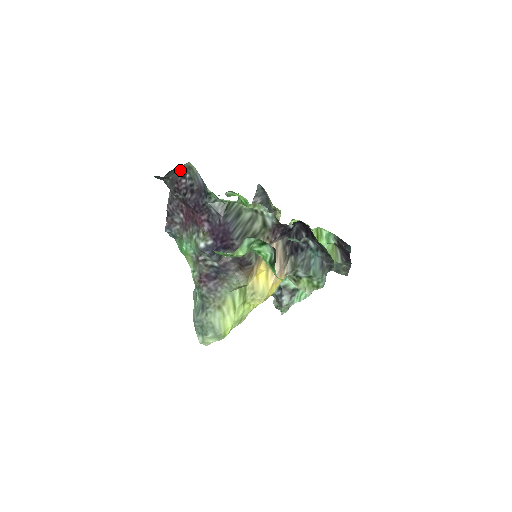
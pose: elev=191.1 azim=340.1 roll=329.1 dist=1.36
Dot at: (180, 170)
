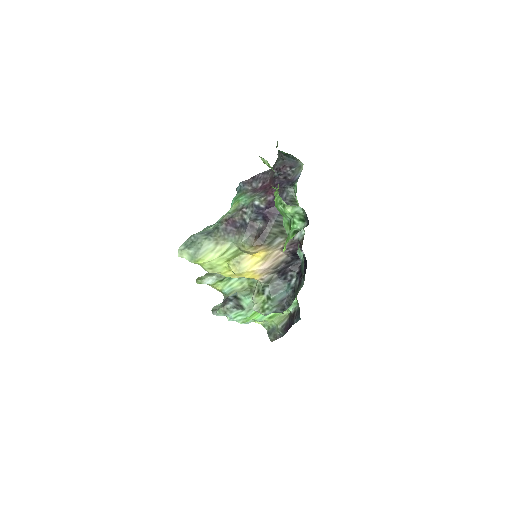
Dot at: (294, 162)
